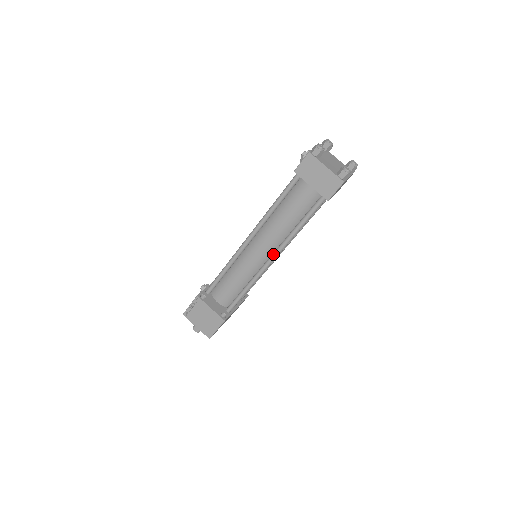
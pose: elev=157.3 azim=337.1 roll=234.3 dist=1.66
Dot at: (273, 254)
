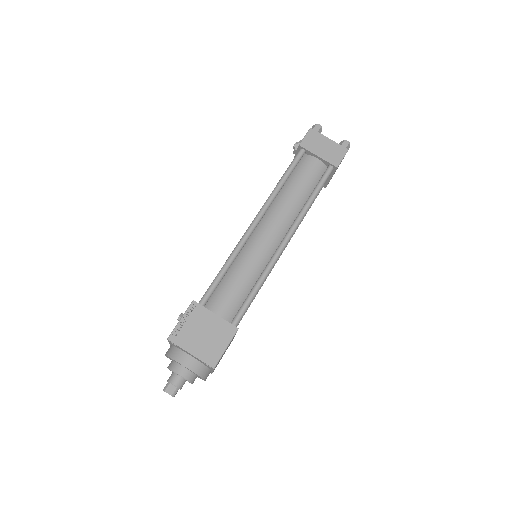
Dot at: (287, 234)
